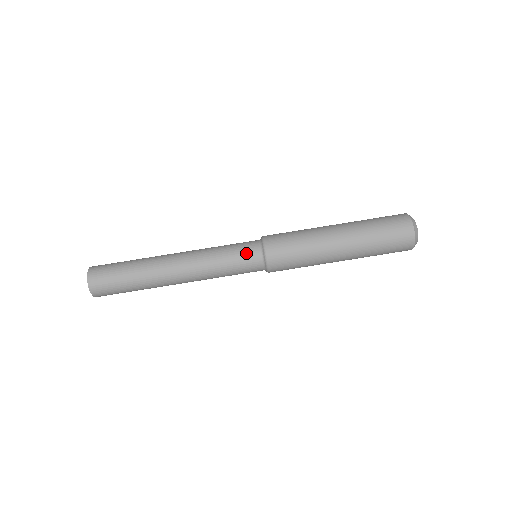
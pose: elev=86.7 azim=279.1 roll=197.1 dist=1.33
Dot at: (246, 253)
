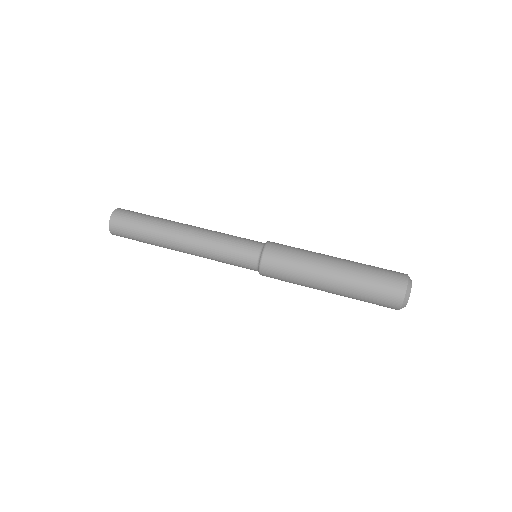
Dot at: (246, 251)
